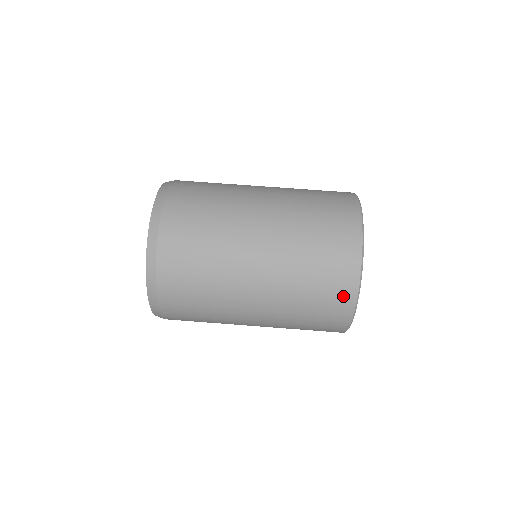
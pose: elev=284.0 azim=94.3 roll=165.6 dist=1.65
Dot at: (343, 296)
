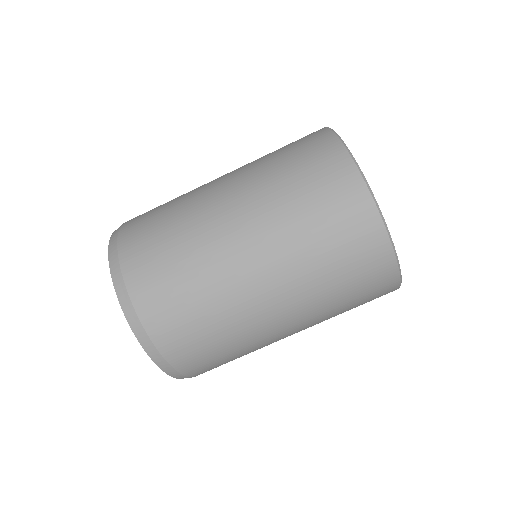
Dot at: (384, 294)
